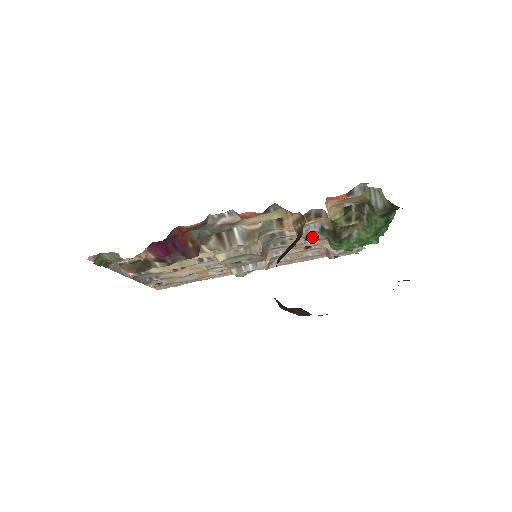
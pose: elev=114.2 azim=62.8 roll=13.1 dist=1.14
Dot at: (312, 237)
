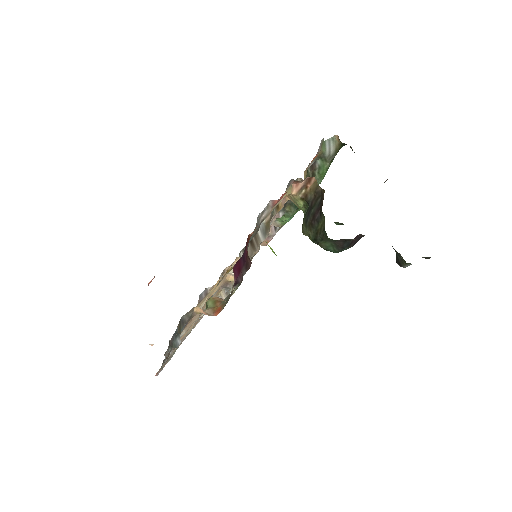
Dot at: occluded
